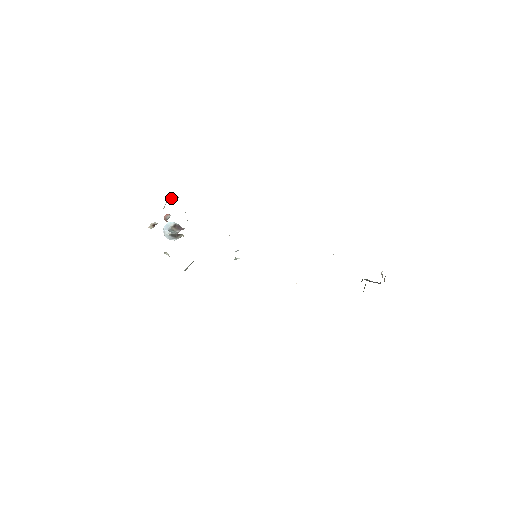
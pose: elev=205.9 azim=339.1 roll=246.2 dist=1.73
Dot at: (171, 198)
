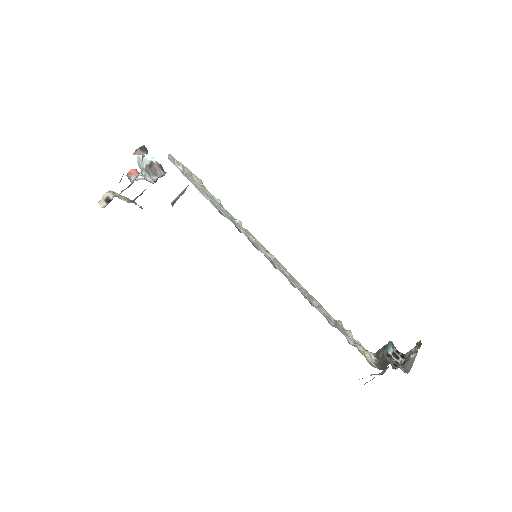
Dot at: (137, 149)
